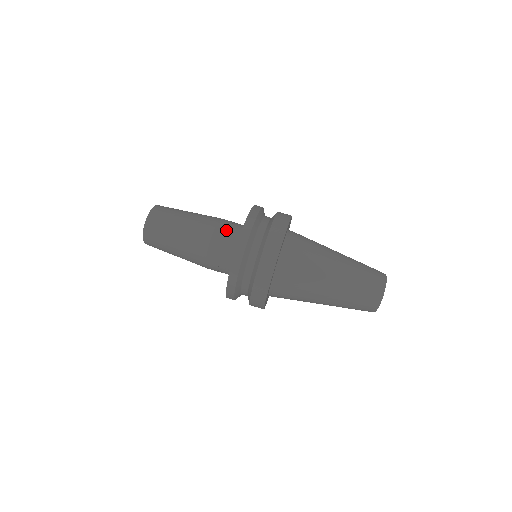
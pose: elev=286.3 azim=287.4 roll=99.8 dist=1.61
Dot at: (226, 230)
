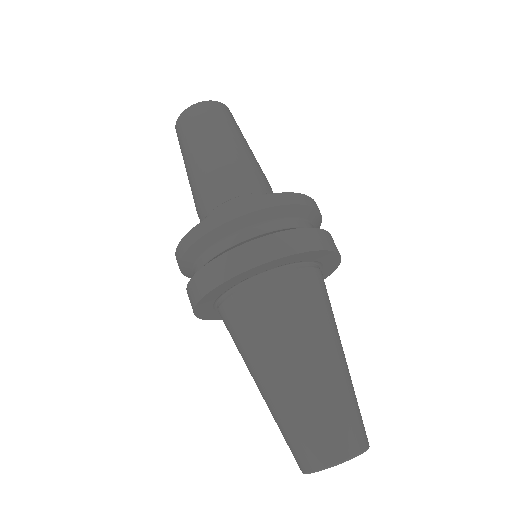
Dot at: (270, 192)
